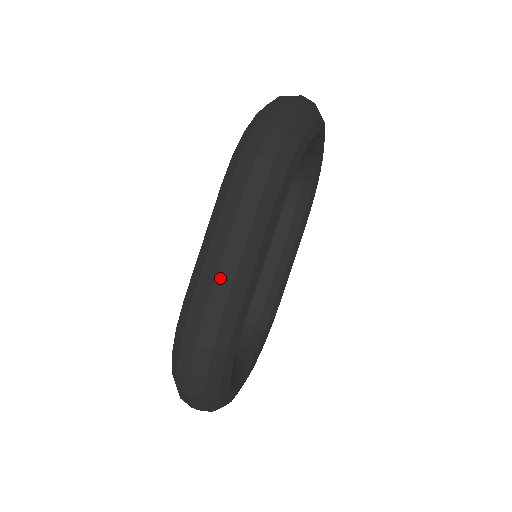
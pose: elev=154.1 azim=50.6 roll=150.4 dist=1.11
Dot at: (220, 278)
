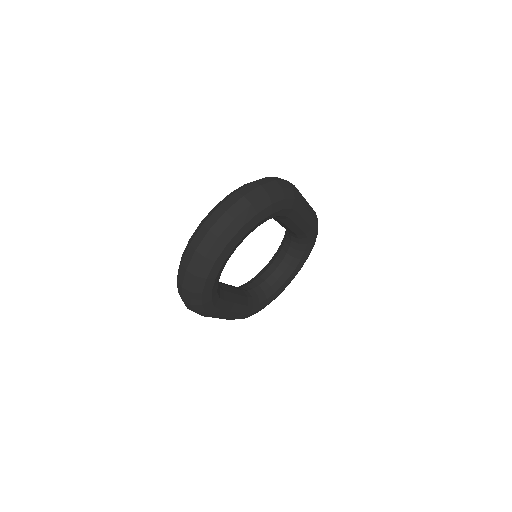
Dot at: occluded
